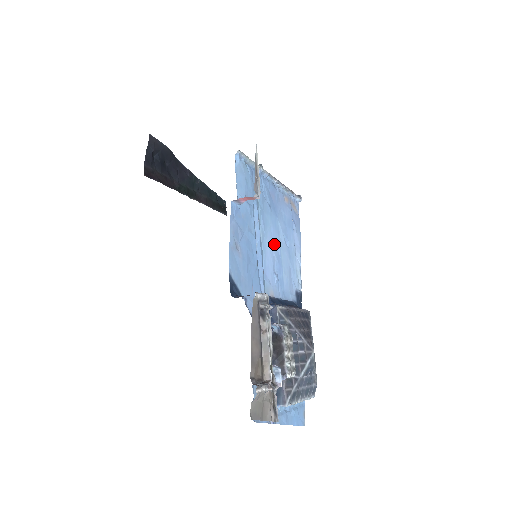
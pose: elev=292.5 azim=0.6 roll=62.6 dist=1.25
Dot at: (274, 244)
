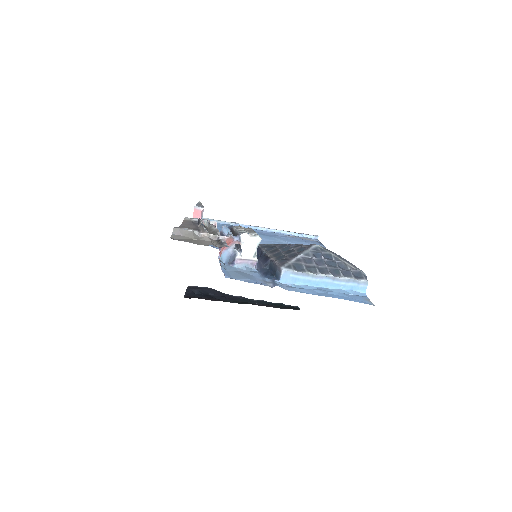
Dot at: (268, 242)
